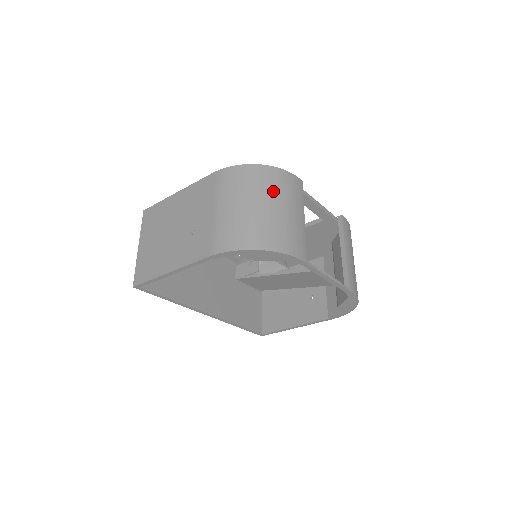
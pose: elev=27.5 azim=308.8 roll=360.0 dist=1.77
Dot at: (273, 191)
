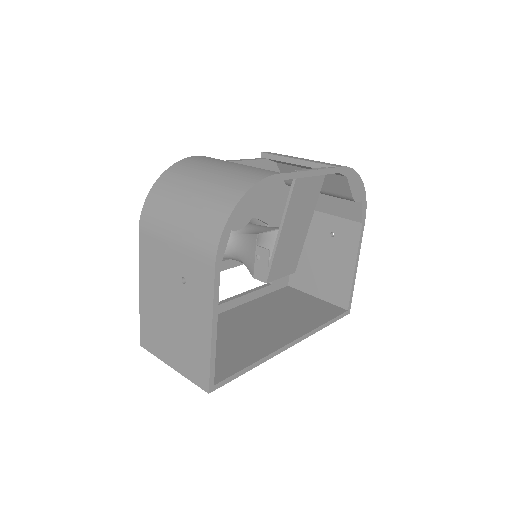
Dot at: (190, 175)
